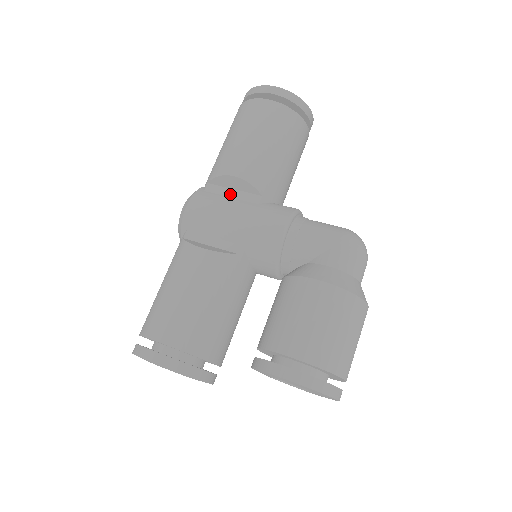
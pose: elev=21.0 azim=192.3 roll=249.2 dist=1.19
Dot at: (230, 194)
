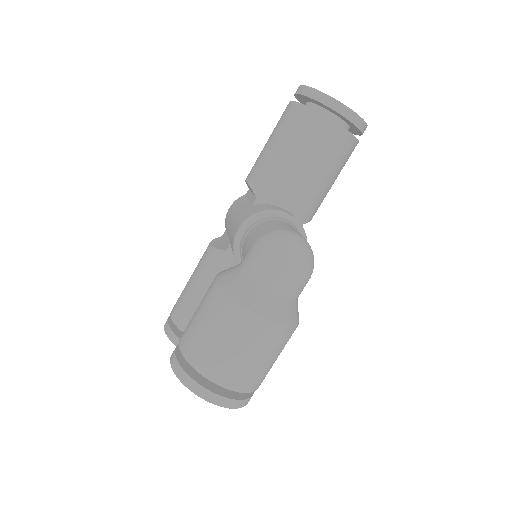
Dot at: (249, 197)
